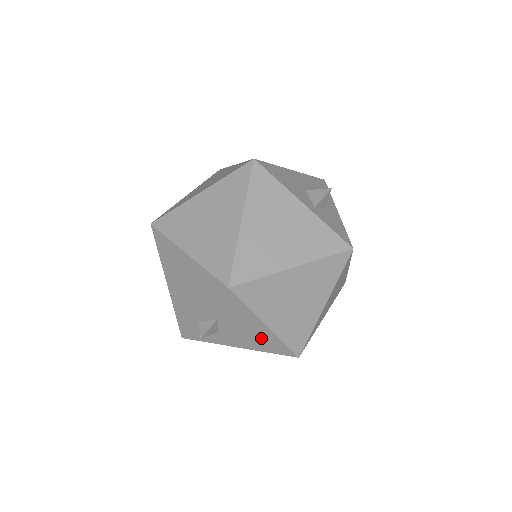
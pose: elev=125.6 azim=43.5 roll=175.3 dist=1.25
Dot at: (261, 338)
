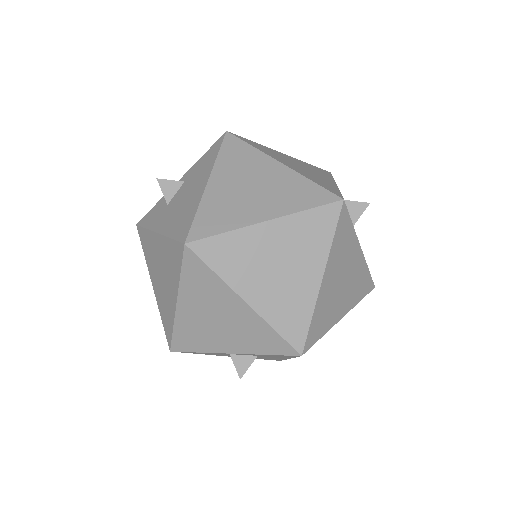
Dot at: (187, 208)
